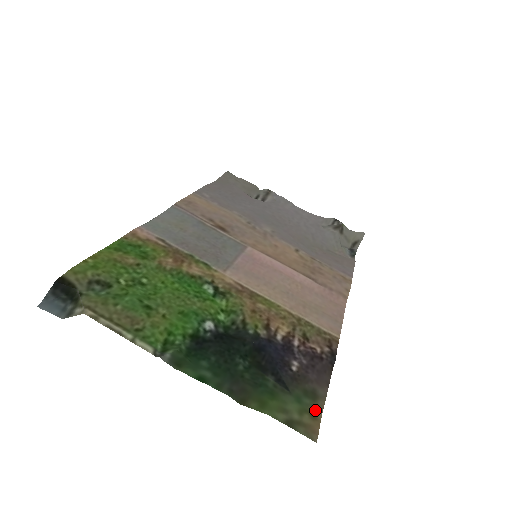
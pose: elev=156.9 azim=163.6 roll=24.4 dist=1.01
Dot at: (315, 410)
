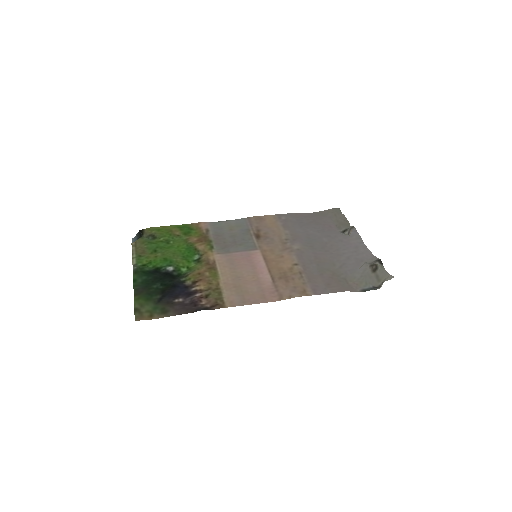
Dot at: (156, 316)
